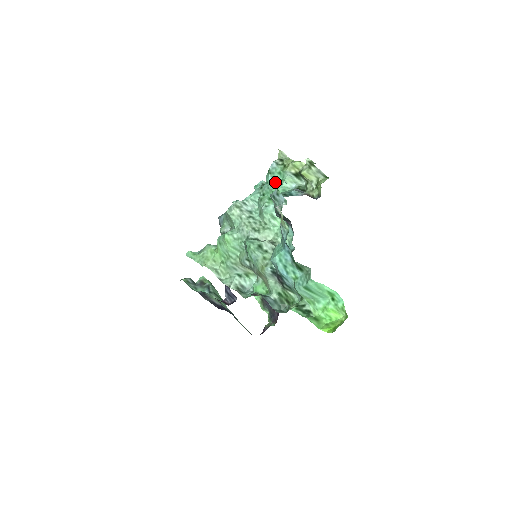
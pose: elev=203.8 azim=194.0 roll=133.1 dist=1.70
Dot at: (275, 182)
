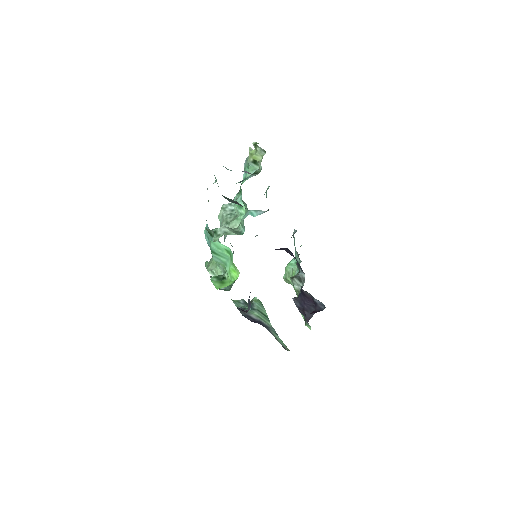
Dot at: occluded
